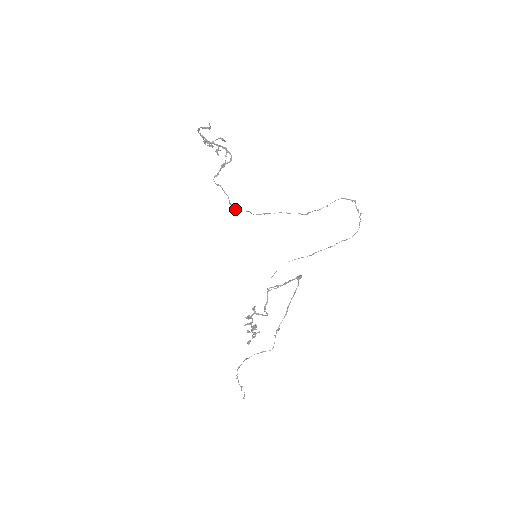
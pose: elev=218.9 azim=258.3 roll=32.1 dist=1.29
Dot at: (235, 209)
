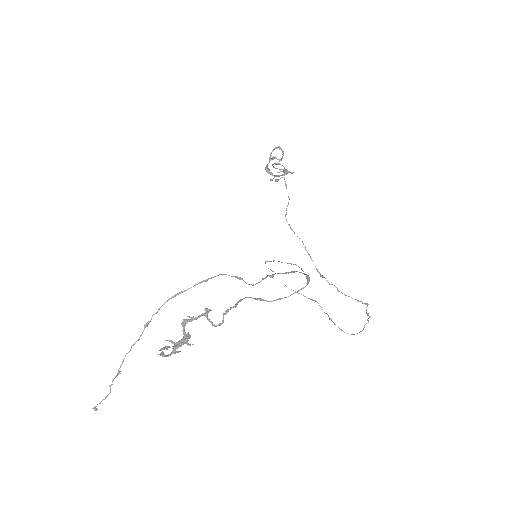
Dot at: occluded
